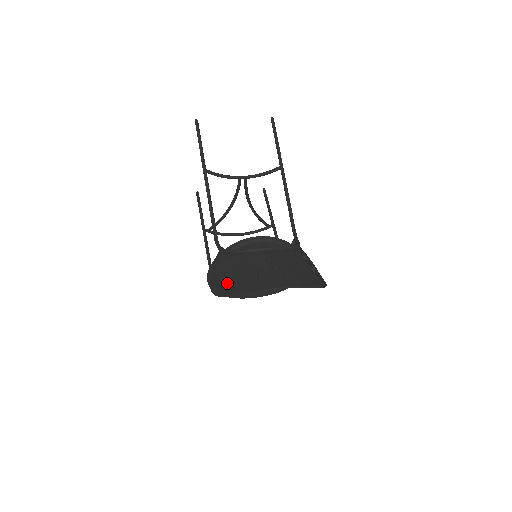
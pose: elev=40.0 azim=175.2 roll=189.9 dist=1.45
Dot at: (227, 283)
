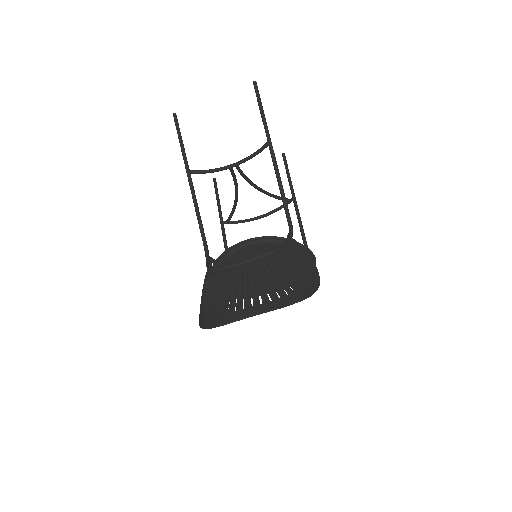
Dot at: (206, 311)
